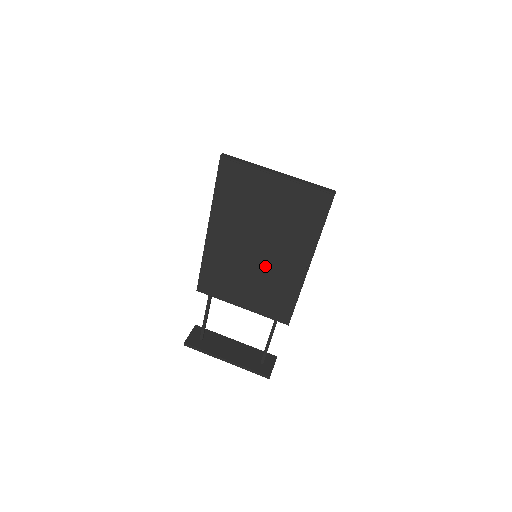
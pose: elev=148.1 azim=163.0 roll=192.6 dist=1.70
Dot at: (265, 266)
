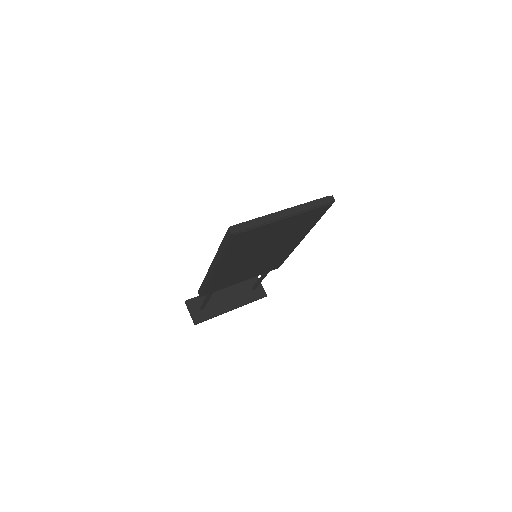
Dot at: (266, 258)
